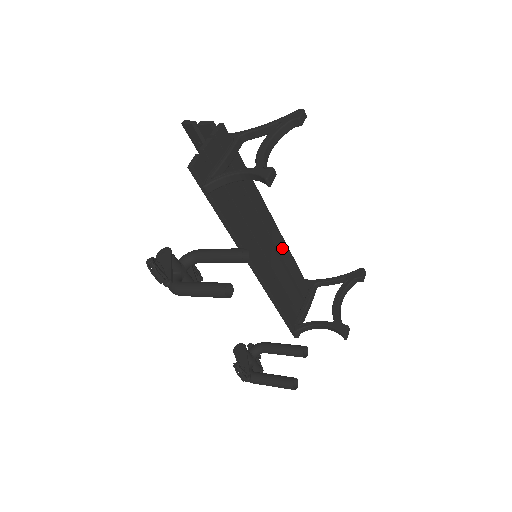
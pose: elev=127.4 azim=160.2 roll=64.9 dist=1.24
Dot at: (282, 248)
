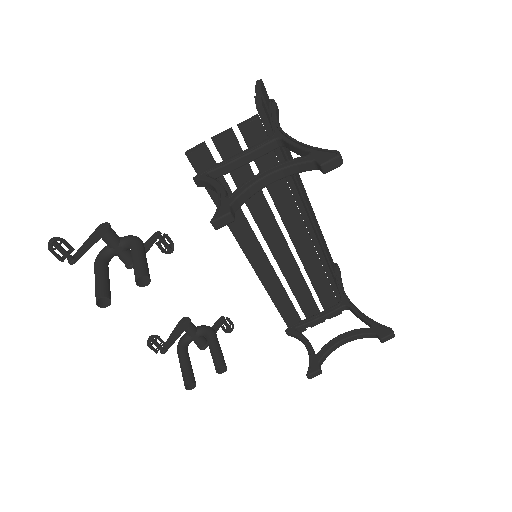
Dot at: (309, 258)
